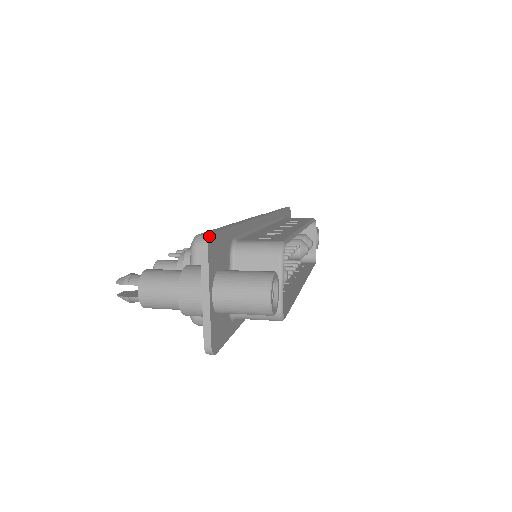
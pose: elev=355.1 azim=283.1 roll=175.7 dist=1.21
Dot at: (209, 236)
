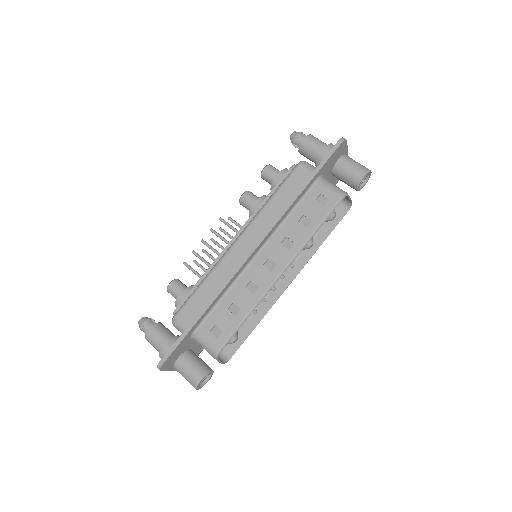
Dot at: (160, 368)
